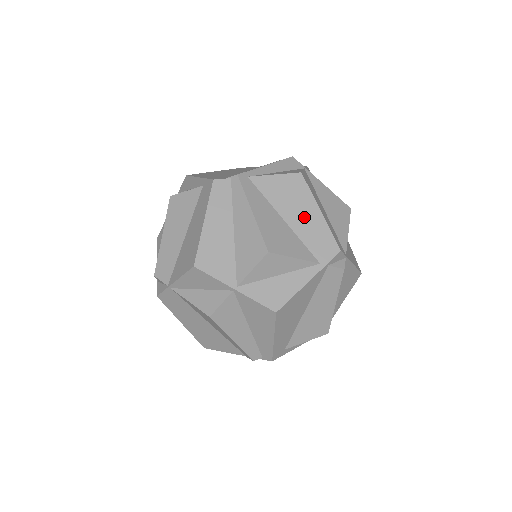
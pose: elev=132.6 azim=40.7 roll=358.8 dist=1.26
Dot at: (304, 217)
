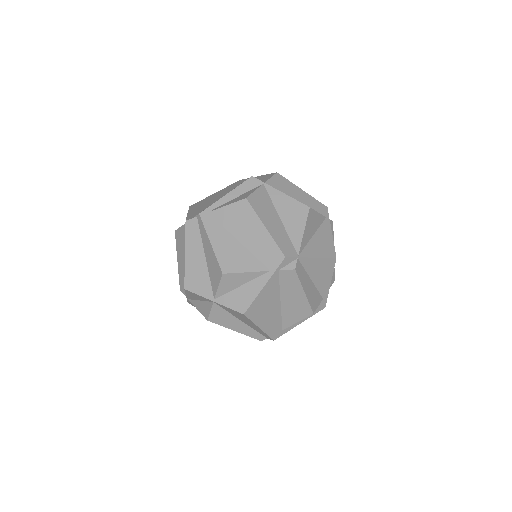
Dot at: (253, 235)
